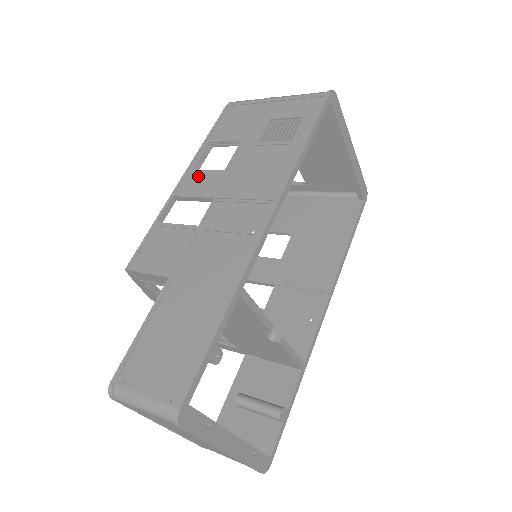
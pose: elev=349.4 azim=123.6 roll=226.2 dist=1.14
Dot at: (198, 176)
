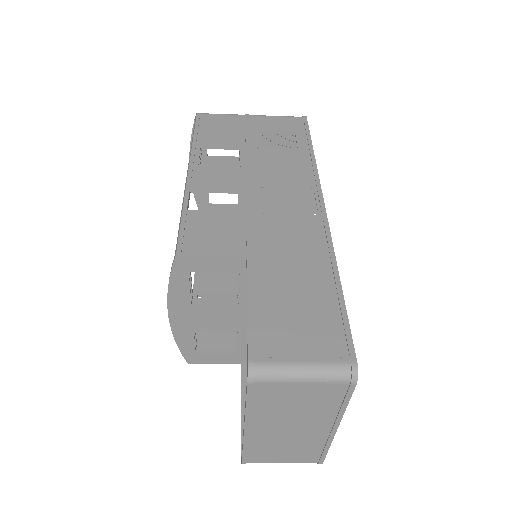
Dot at: (210, 170)
